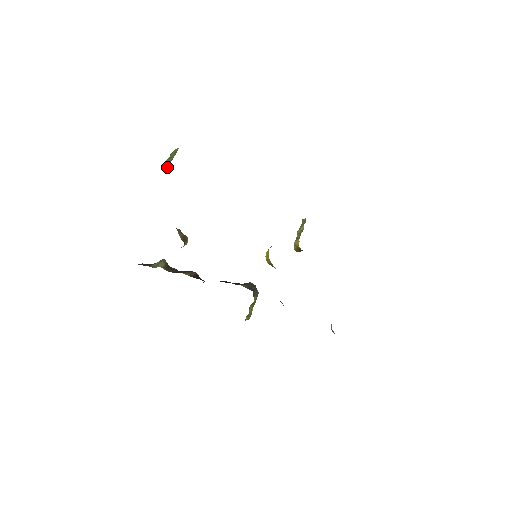
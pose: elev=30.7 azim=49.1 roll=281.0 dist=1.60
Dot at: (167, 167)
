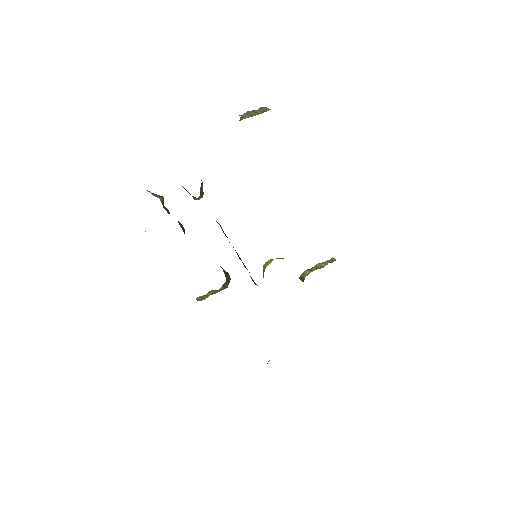
Dot at: occluded
